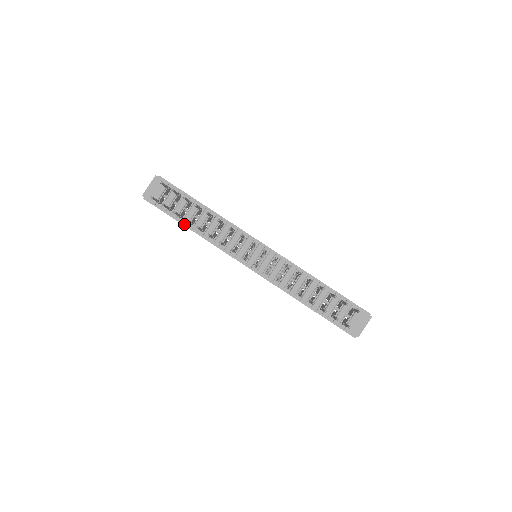
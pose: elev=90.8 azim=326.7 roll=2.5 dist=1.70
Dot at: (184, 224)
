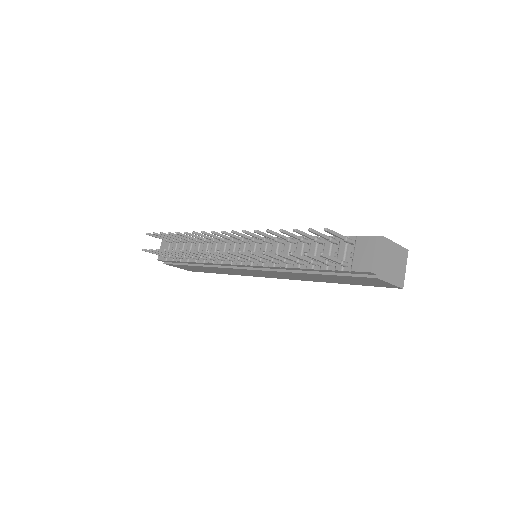
Dot at: (191, 264)
